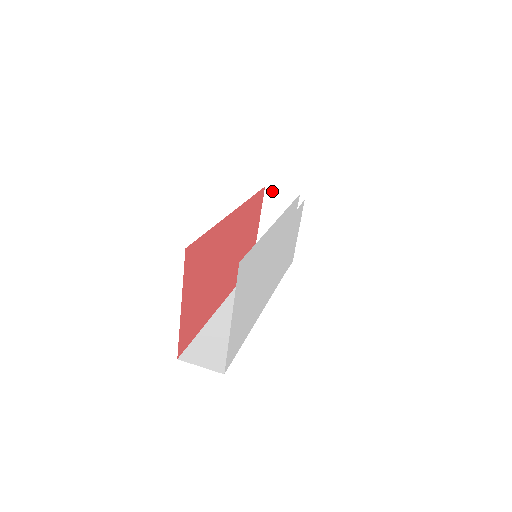
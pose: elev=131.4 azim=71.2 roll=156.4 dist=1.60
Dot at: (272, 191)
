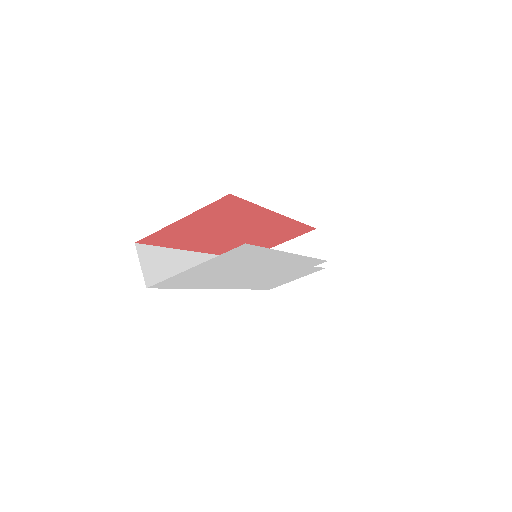
Dot at: (316, 237)
